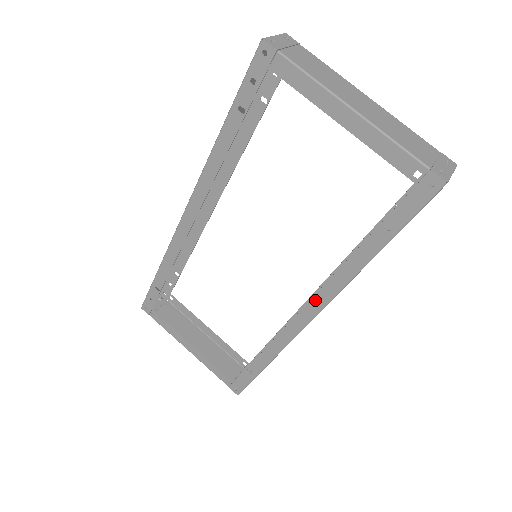
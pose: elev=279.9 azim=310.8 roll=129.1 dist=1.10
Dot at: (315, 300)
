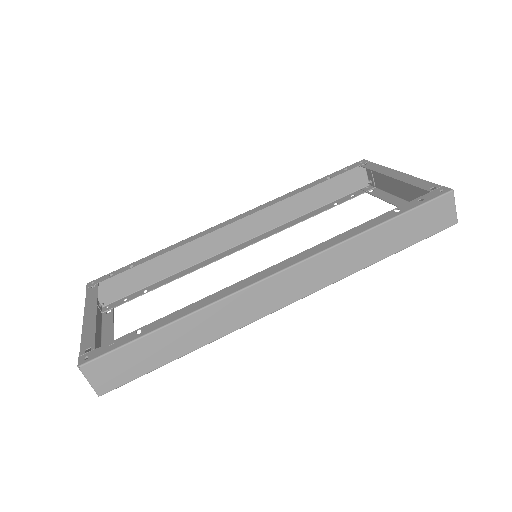
Dot at: (296, 257)
